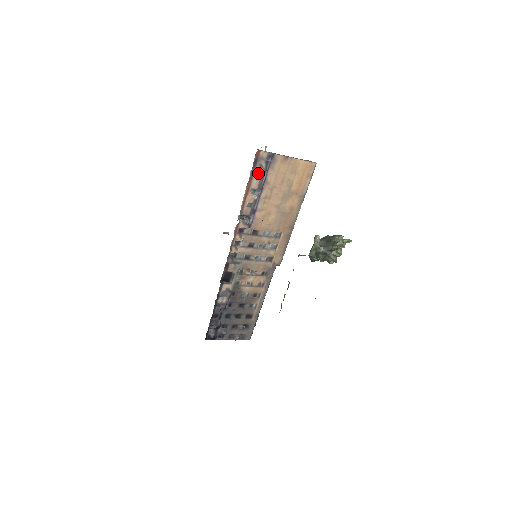
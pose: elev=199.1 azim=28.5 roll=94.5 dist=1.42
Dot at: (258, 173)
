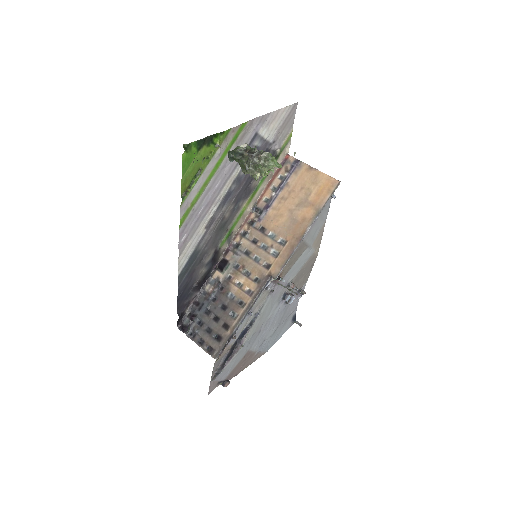
Dot at: (282, 174)
